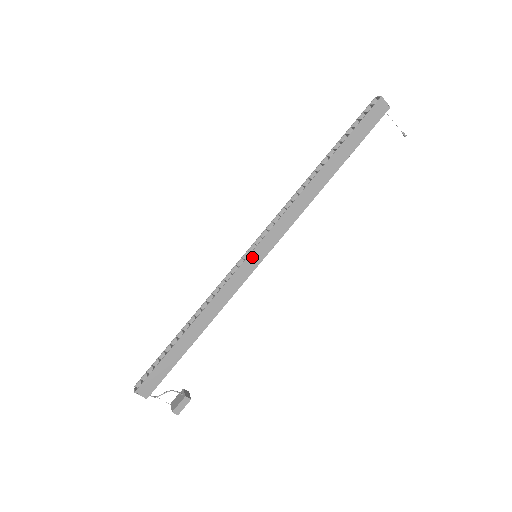
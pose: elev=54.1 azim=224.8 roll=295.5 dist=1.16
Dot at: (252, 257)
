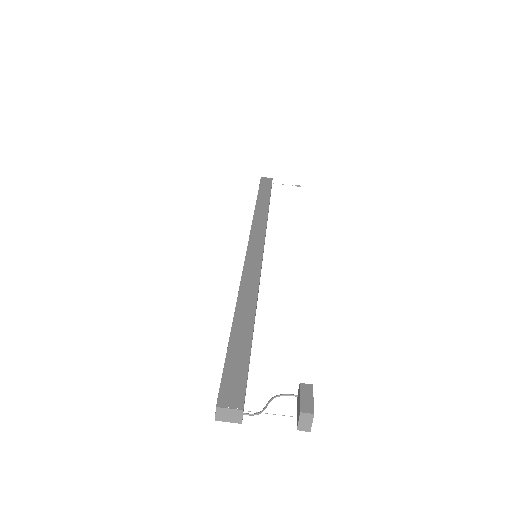
Dot at: (251, 252)
